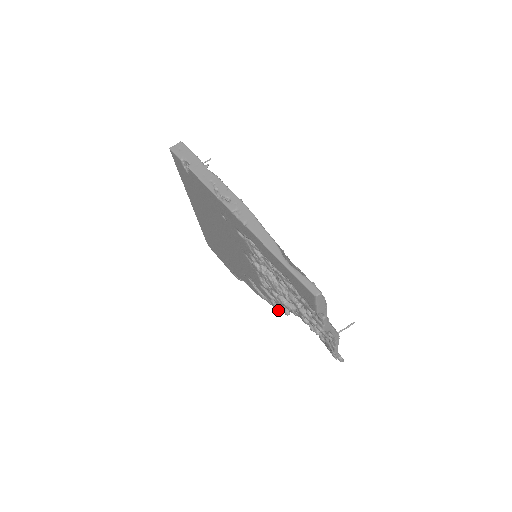
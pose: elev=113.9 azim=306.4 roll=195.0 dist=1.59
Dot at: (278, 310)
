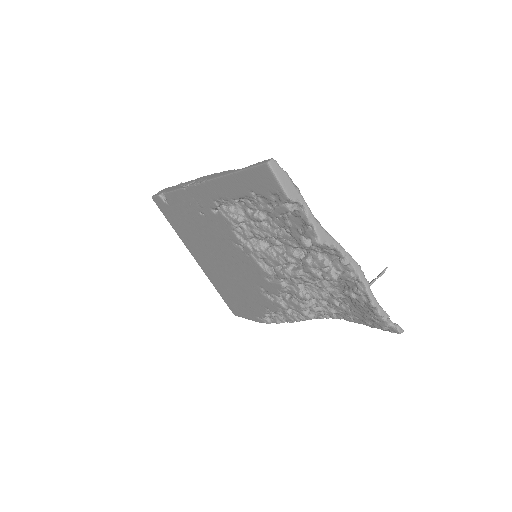
Dot at: (300, 305)
